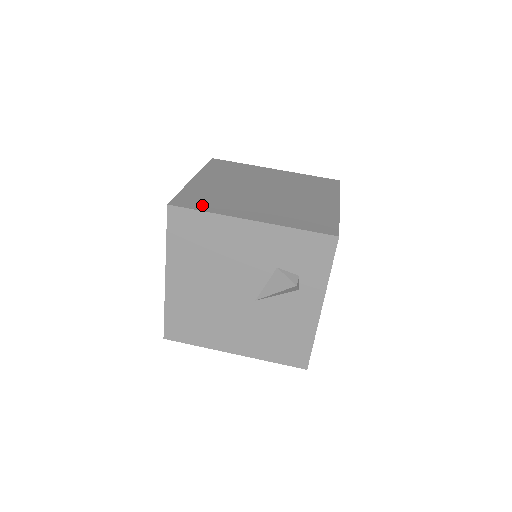
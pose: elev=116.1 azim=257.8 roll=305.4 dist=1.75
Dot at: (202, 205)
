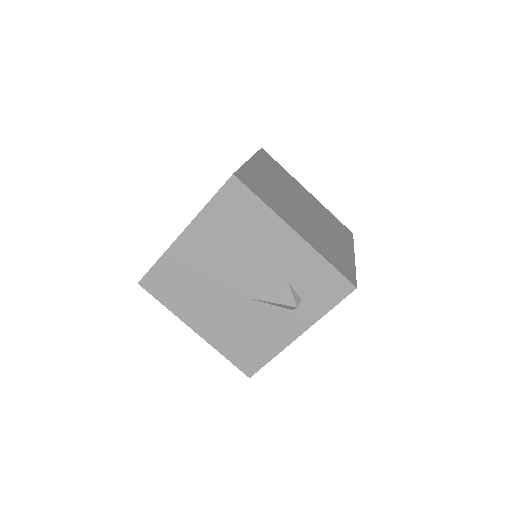
Dot at: (260, 192)
